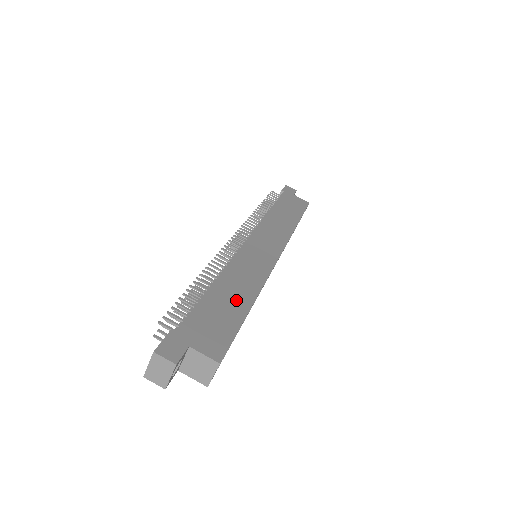
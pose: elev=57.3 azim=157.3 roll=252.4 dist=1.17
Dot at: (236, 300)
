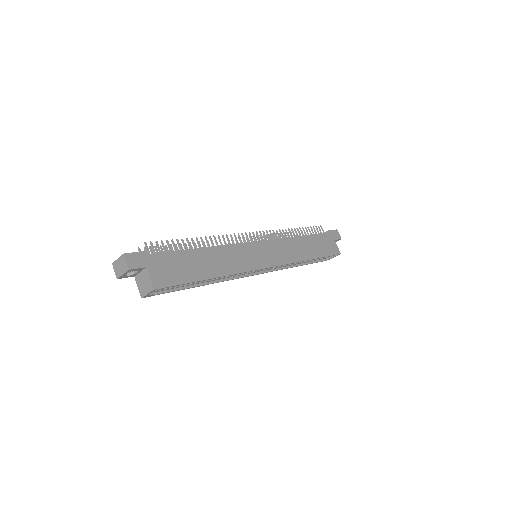
Dot at: (205, 268)
